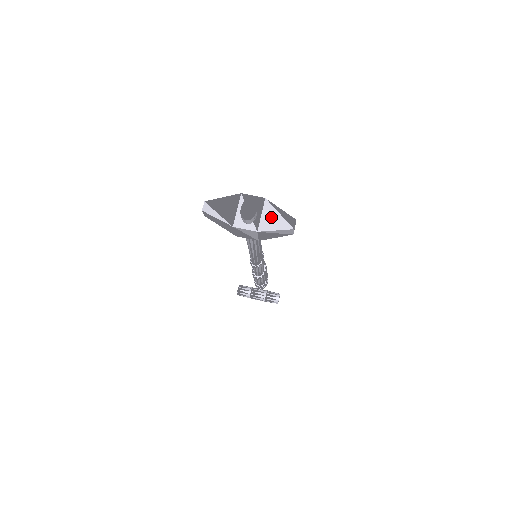
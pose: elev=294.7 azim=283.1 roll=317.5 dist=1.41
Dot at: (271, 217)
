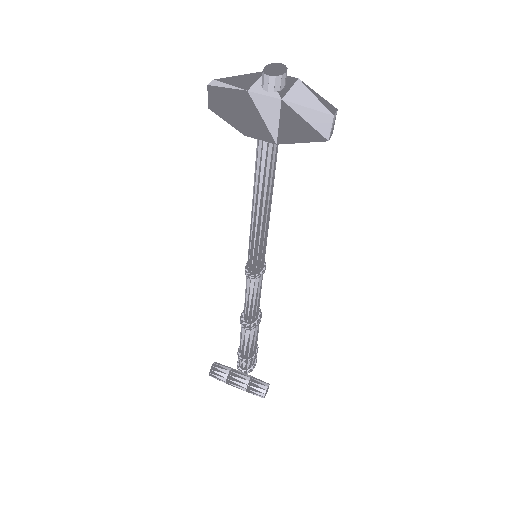
Dot at: (303, 95)
